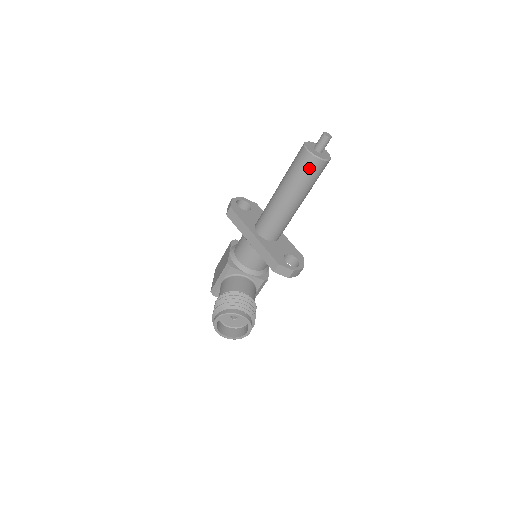
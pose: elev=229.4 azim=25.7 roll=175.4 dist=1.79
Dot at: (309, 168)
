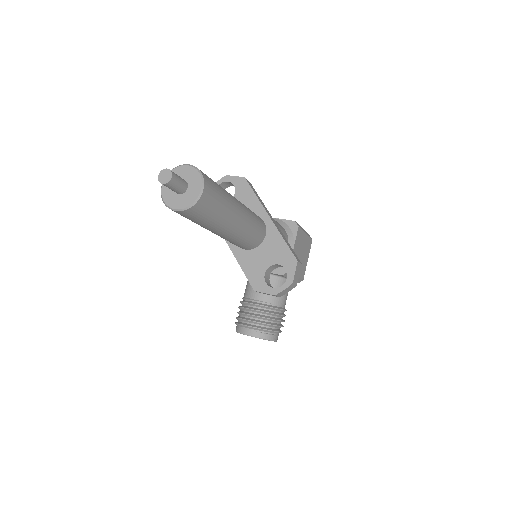
Dot at: (184, 216)
